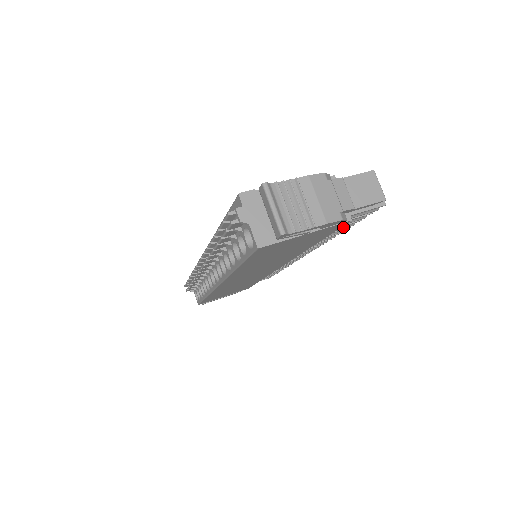
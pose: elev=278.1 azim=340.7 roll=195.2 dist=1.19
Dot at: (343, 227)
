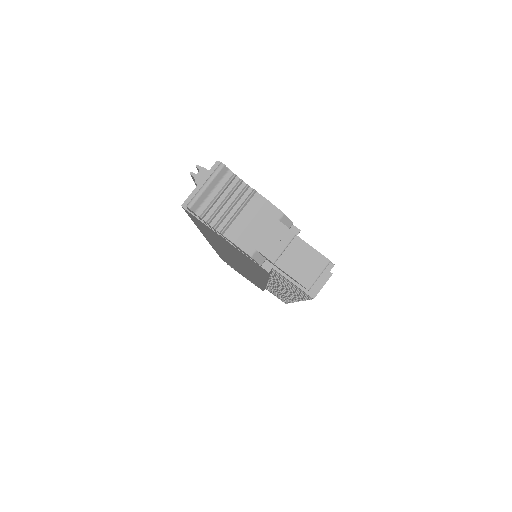
Dot at: occluded
